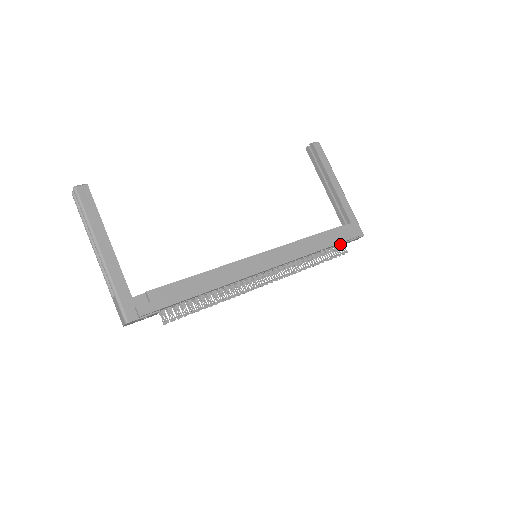
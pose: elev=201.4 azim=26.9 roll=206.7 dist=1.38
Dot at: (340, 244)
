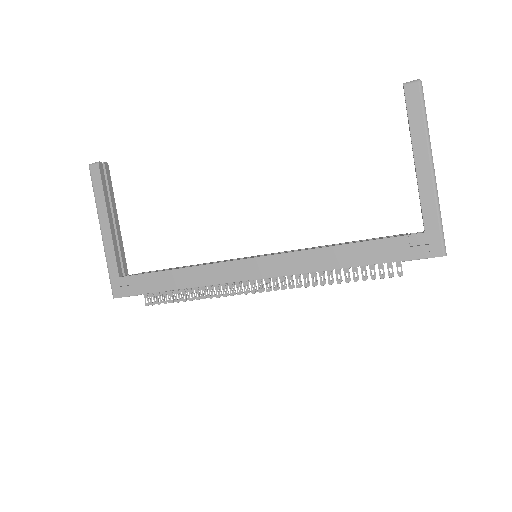
Dot at: occluded
